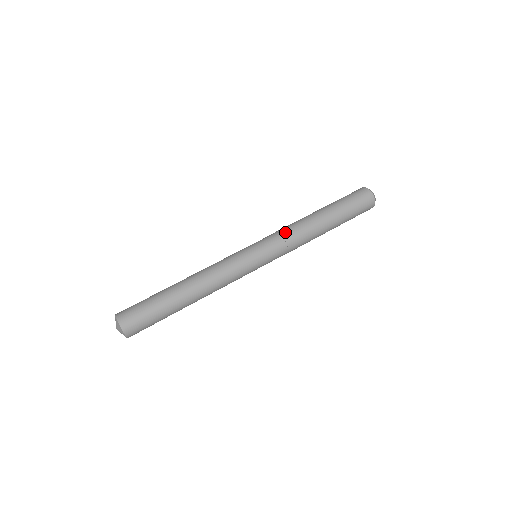
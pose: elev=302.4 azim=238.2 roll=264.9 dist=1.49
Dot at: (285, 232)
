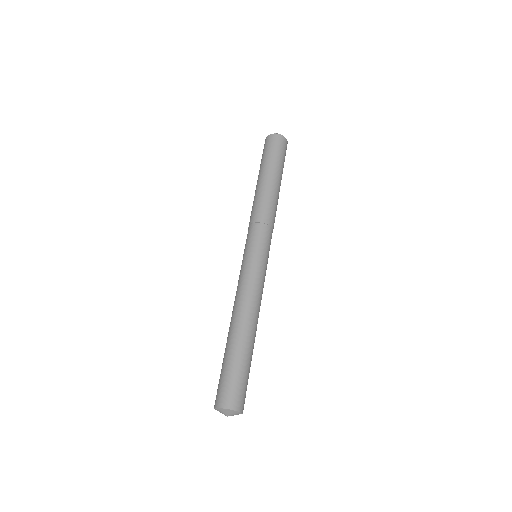
Dot at: (271, 221)
